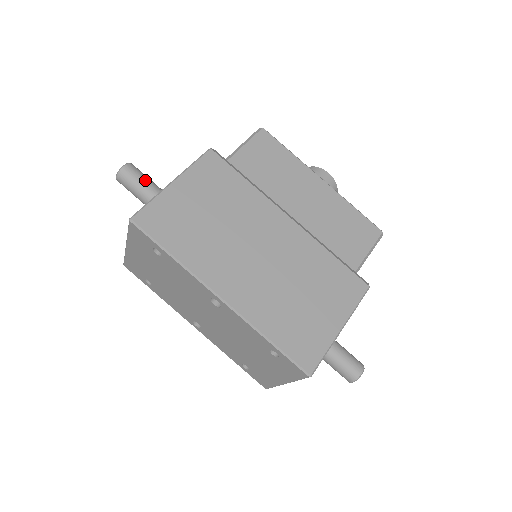
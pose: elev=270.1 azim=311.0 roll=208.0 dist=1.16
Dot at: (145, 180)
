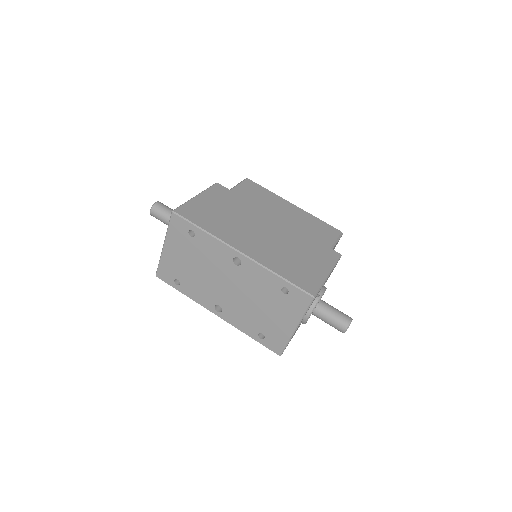
Dot at: (172, 210)
